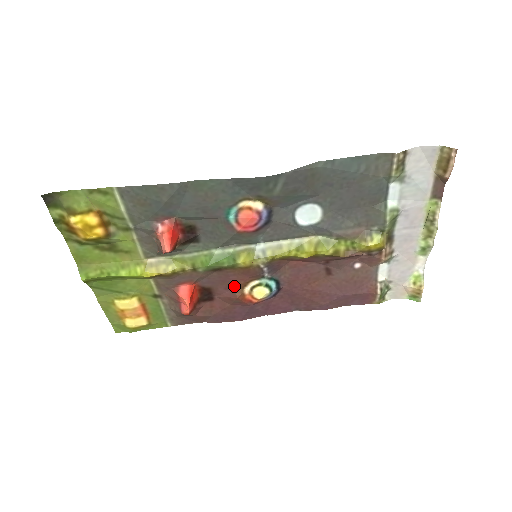
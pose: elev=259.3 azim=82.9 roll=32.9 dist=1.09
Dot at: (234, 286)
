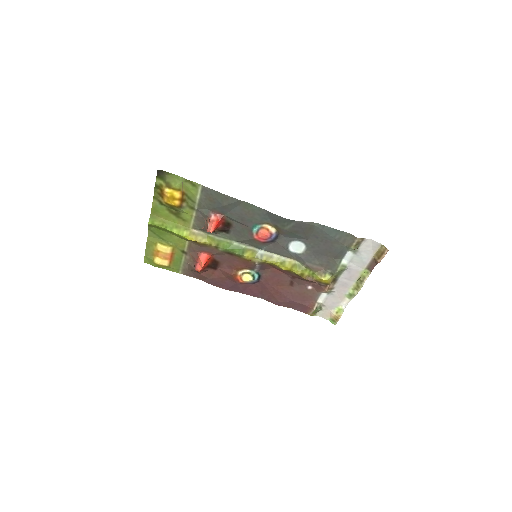
Dot at: (234, 267)
